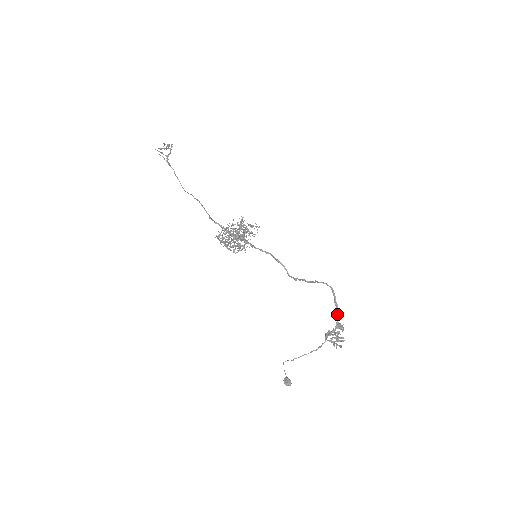
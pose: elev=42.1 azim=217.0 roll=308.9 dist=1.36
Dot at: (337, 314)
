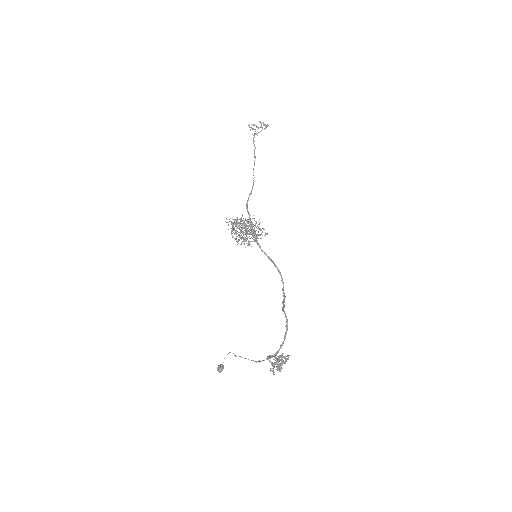
Dot at: (281, 345)
